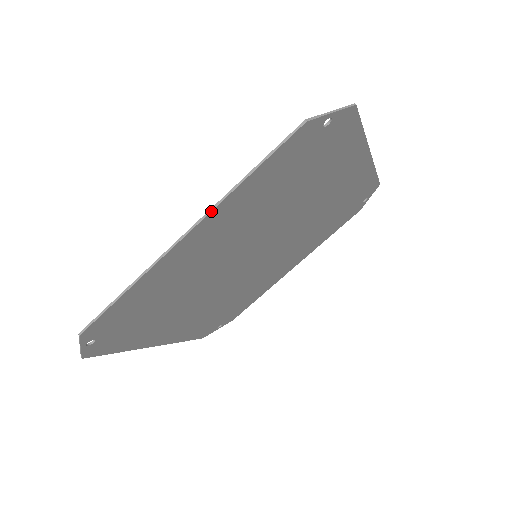
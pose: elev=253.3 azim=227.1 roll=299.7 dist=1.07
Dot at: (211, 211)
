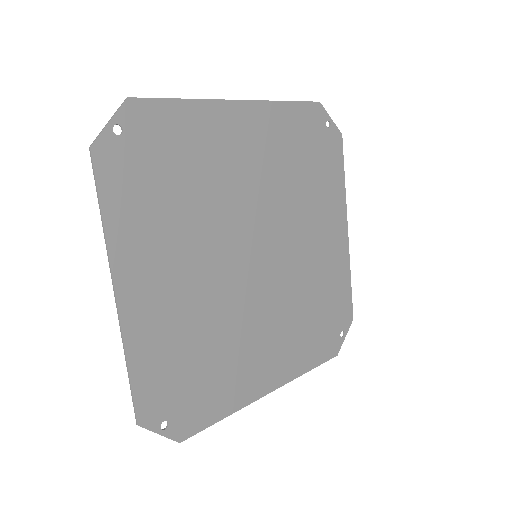
Dot at: (110, 263)
